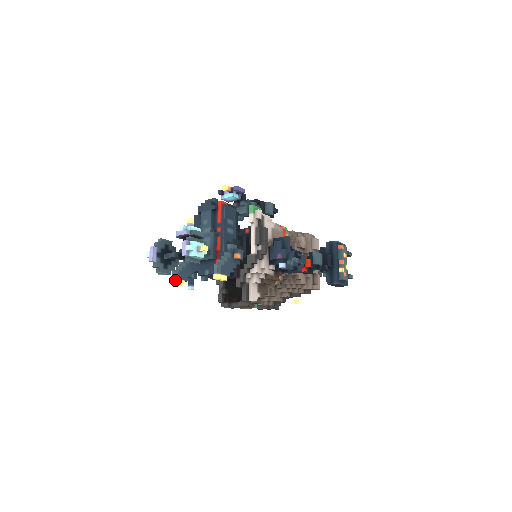
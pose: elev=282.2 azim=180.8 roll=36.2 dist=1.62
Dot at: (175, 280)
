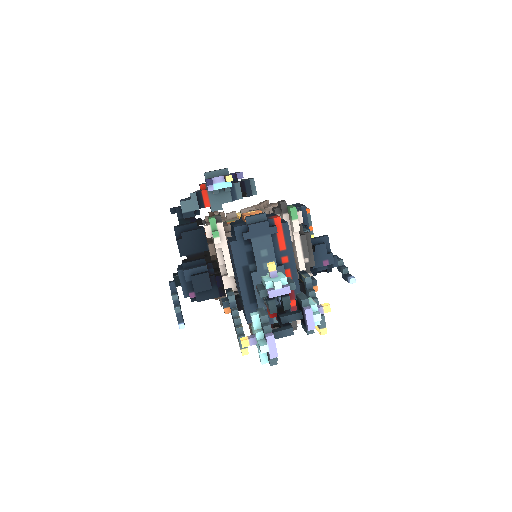
Dot at: (247, 349)
